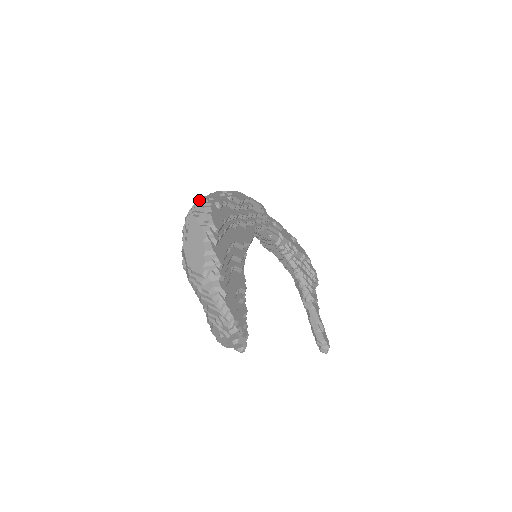
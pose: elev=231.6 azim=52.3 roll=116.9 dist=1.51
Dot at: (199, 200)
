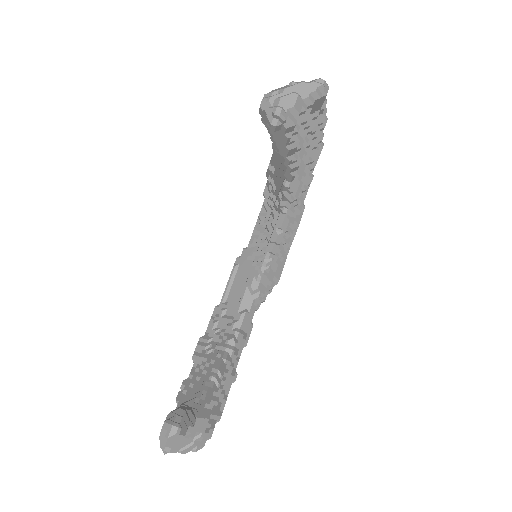
Dot at: occluded
